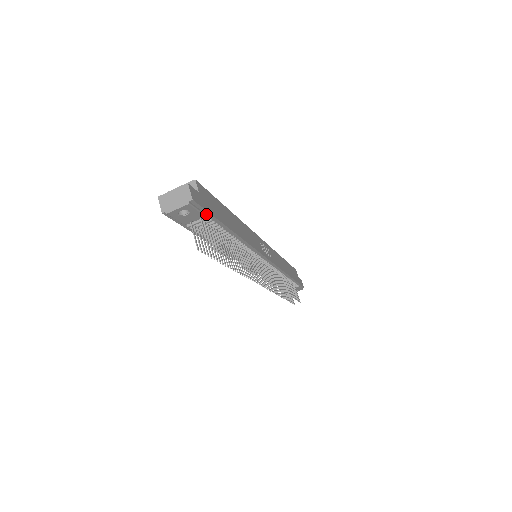
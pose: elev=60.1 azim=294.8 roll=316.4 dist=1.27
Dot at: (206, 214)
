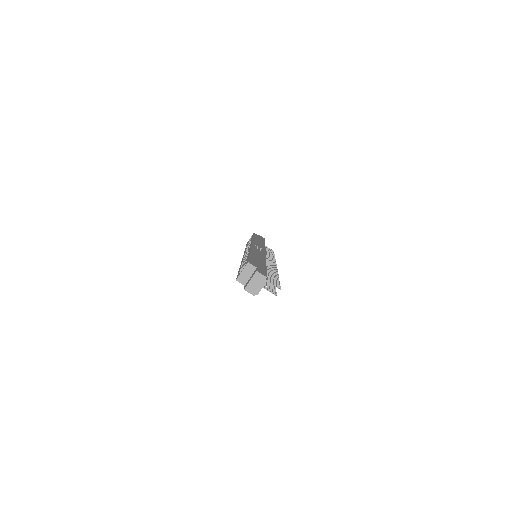
Dot at: occluded
